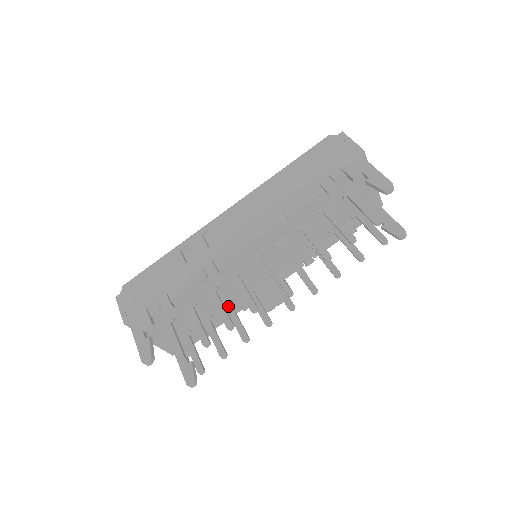
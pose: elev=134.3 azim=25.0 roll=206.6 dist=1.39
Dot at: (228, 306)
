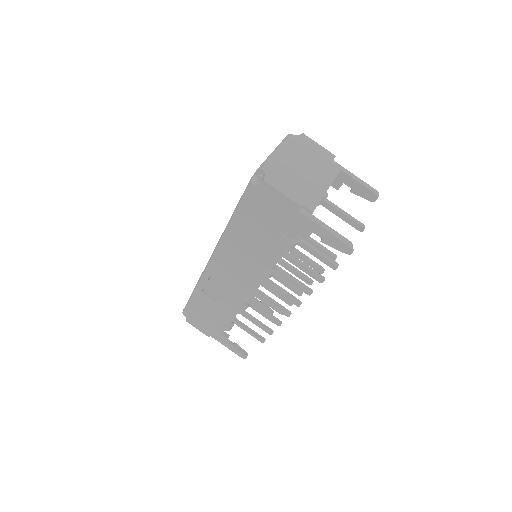
Dot at: (261, 284)
